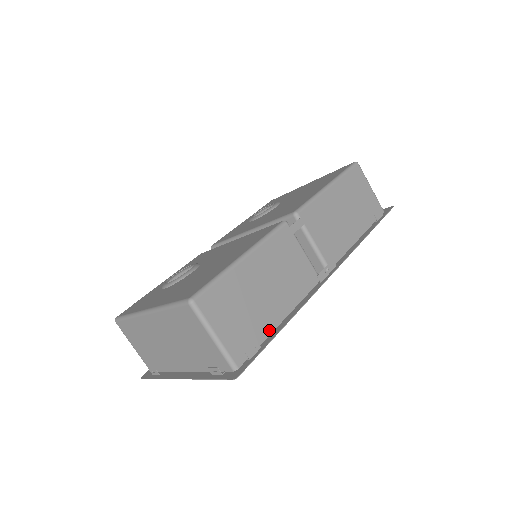
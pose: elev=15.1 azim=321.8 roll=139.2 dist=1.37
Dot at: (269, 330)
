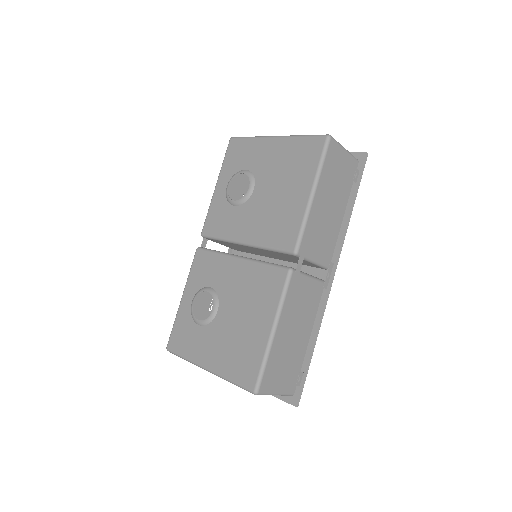
Dot at: (303, 354)
